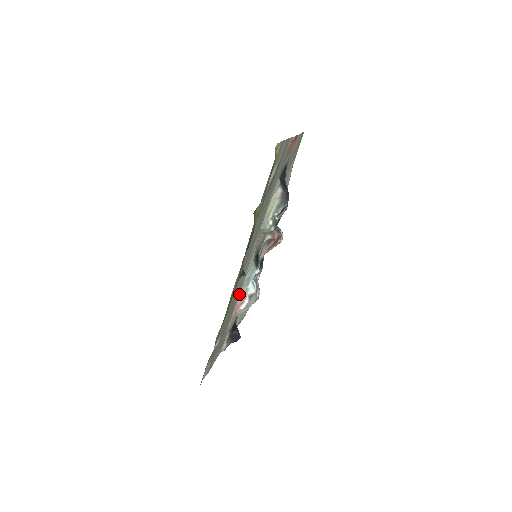
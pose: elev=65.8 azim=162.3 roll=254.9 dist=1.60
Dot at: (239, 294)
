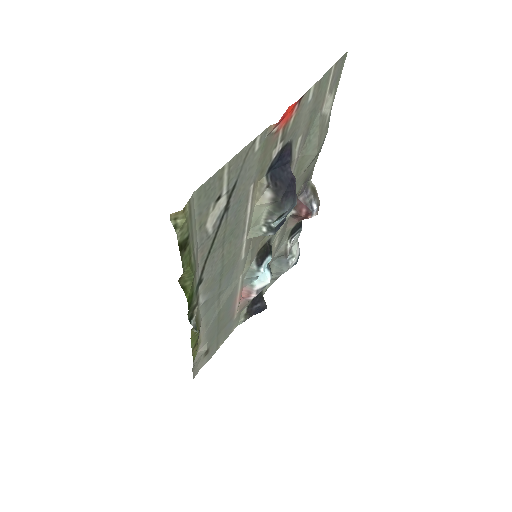
Dot at: (241, 289)
